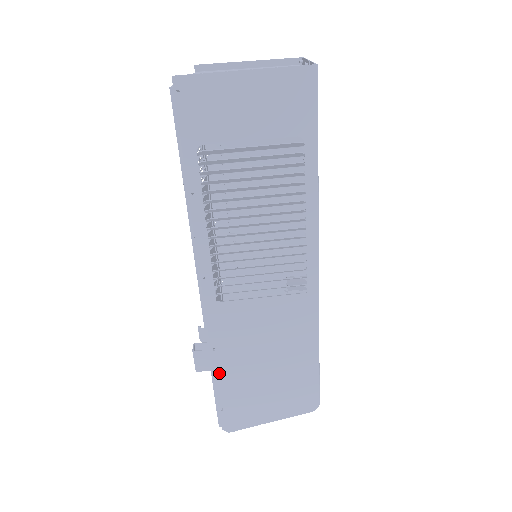
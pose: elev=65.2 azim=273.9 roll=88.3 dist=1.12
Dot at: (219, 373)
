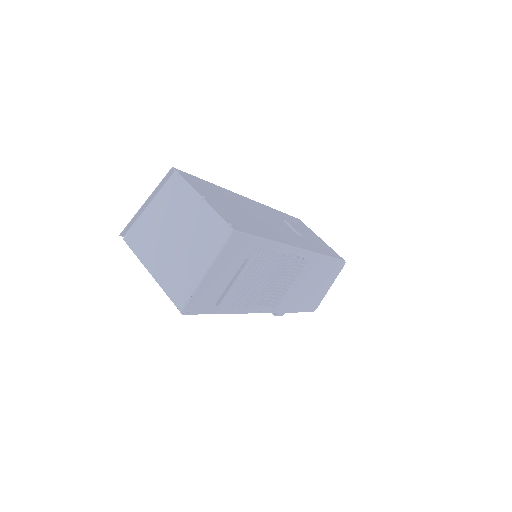
Dot at: (296, 310)
